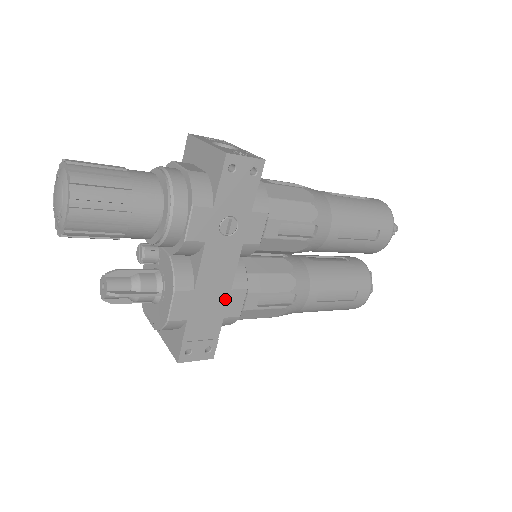
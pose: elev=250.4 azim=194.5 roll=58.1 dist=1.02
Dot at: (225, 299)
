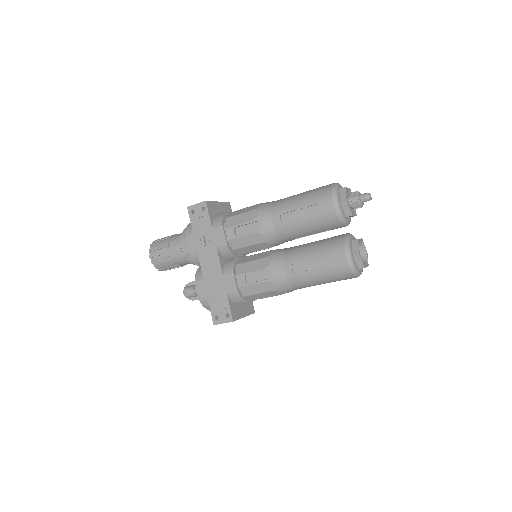
Dot at: (222, 282)
